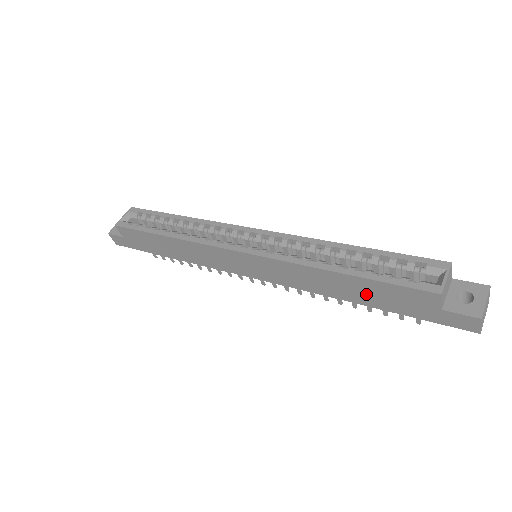
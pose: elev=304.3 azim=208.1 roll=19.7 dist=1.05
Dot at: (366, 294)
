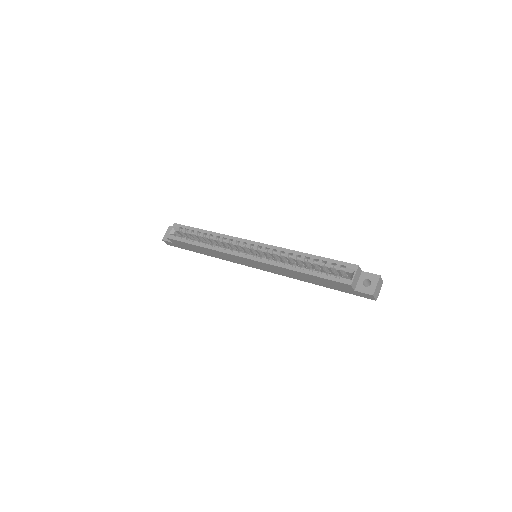
Dot at: (317, 281)
